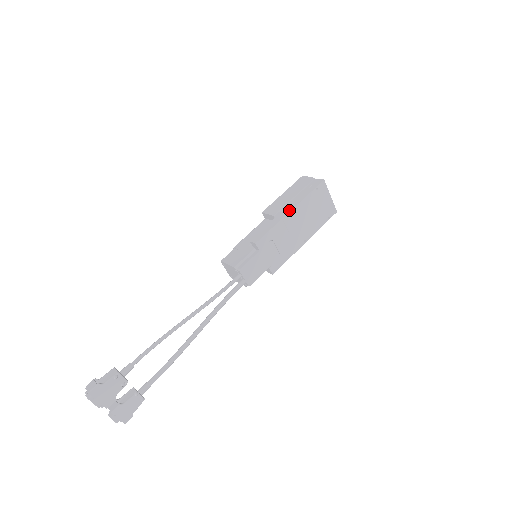
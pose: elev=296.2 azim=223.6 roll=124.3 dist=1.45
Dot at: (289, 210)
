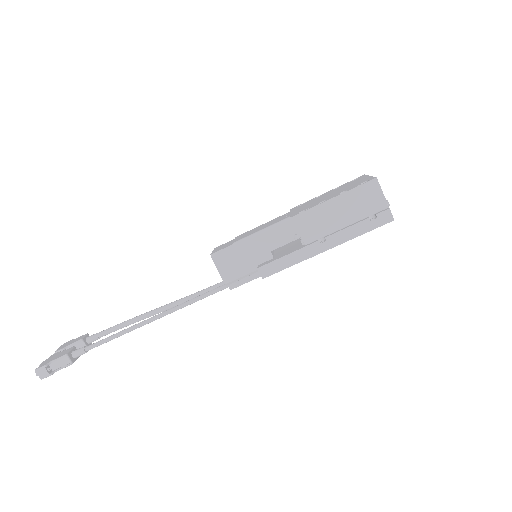
Dot at: (325, 248)
